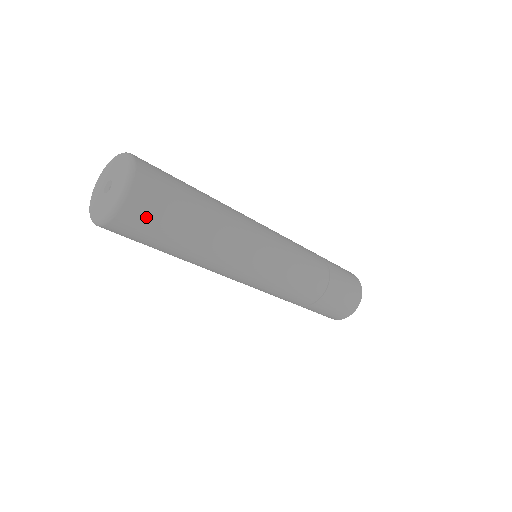
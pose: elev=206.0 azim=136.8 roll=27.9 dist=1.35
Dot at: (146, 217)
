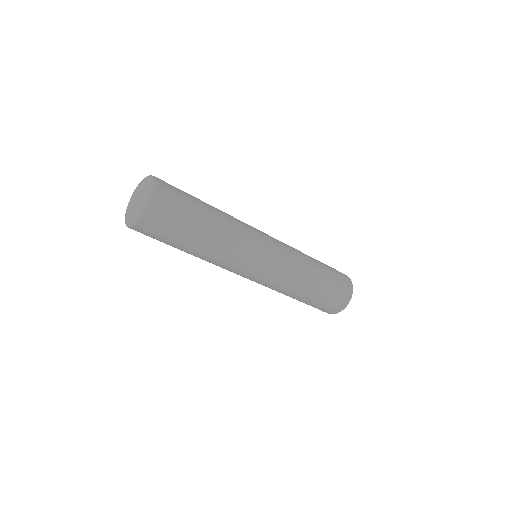
Dot at: (162, 221)
